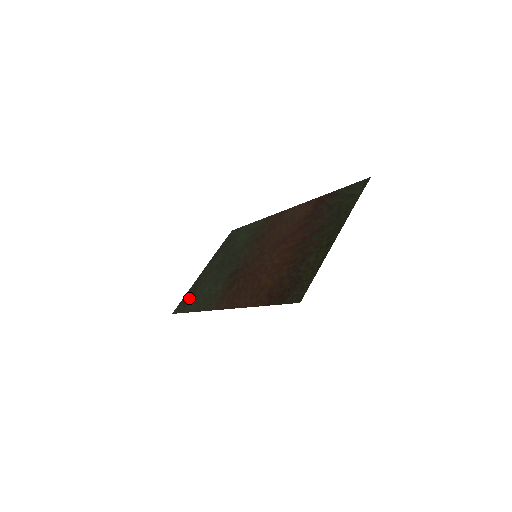
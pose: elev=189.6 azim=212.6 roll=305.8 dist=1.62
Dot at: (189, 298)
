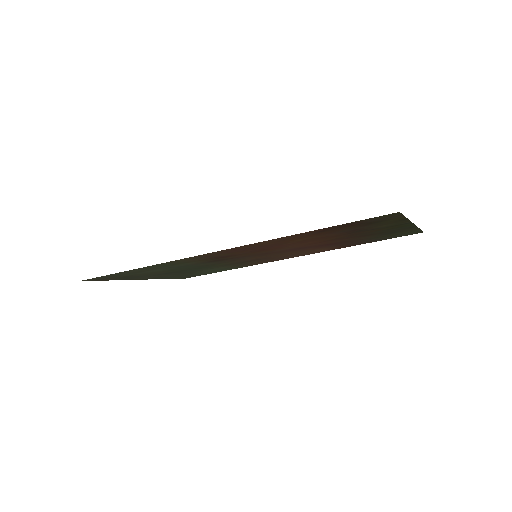
Dot at: (119, 276)
